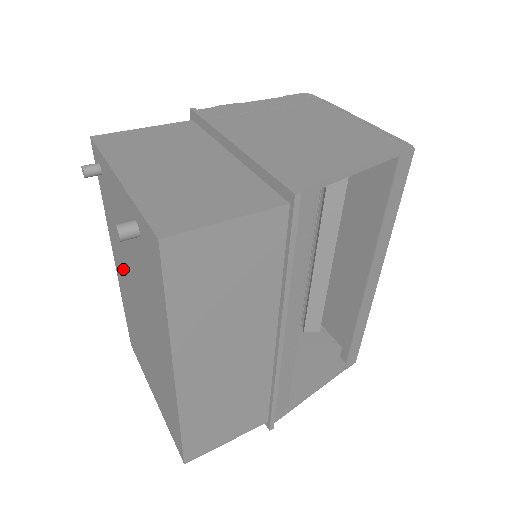
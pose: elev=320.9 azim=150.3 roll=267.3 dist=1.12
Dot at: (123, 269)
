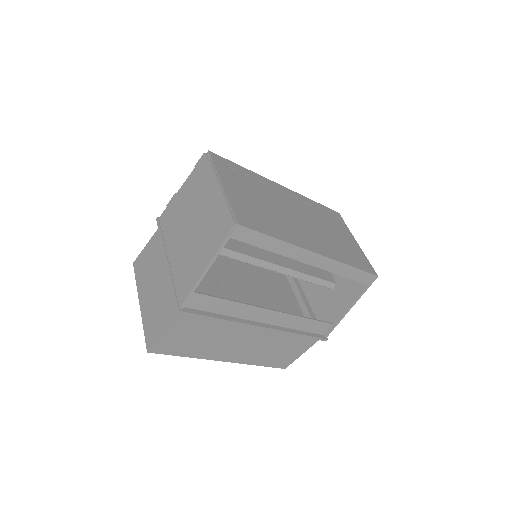
Dot at: occluded
